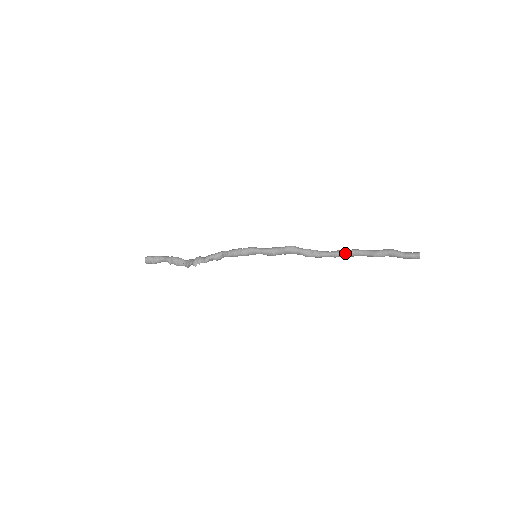
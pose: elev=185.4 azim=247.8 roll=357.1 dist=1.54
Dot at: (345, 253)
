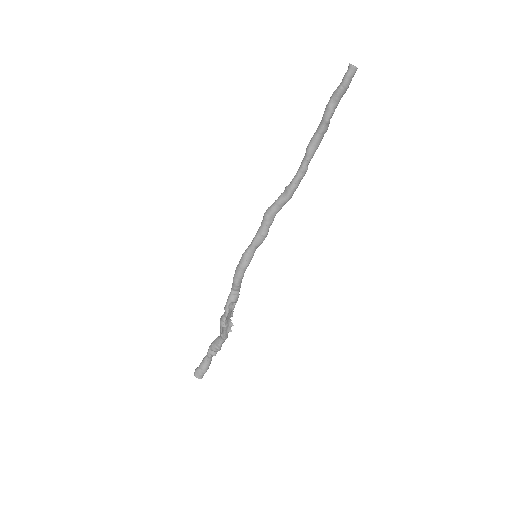
Dot at: (306, 154)
